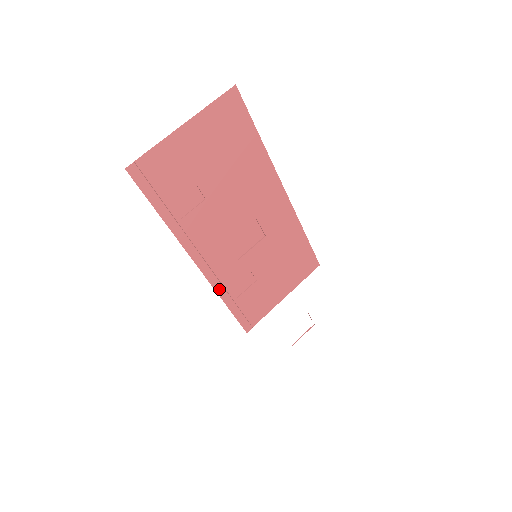
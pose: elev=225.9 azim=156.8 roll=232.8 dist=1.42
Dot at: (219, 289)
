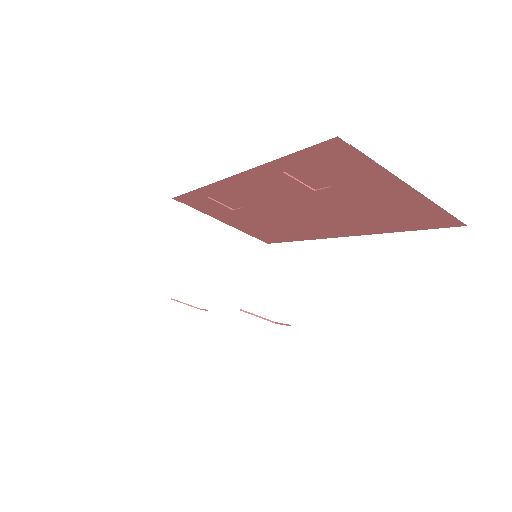
Dot at: (210, 187)
